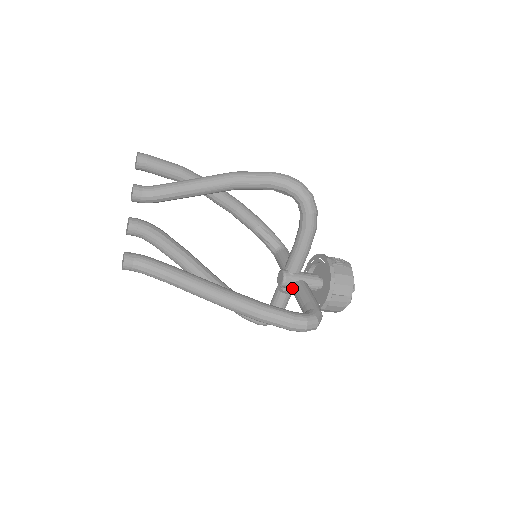
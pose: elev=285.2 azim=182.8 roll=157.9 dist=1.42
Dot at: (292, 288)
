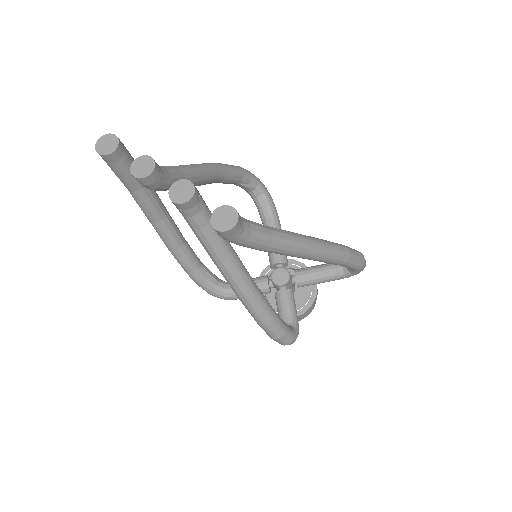
Dot at: (298, 276)
